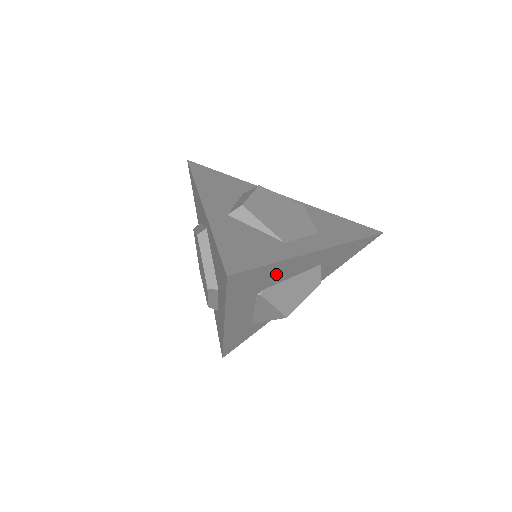
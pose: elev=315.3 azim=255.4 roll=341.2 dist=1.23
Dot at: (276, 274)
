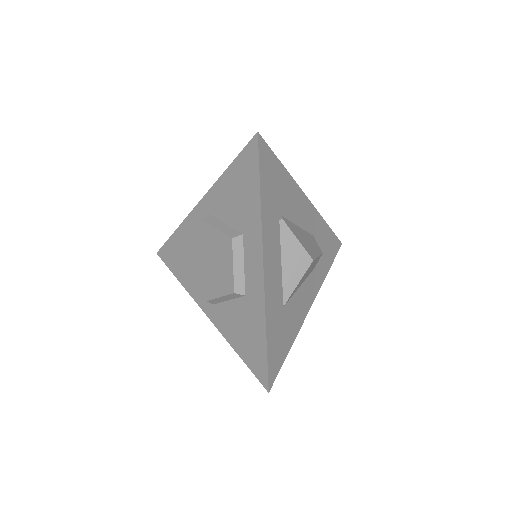
Dot at: (286, 195)
